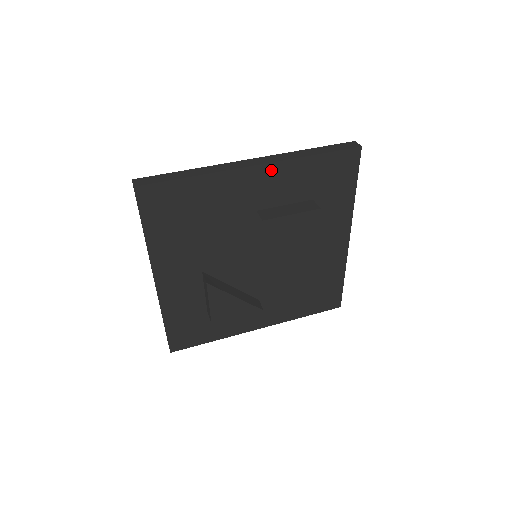
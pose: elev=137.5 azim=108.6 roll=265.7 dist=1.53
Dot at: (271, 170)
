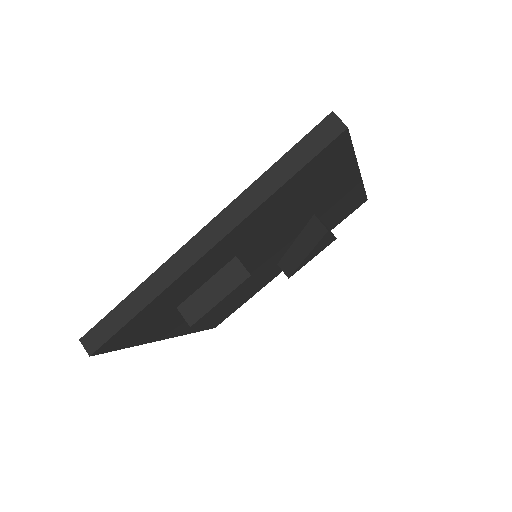
Dot at: (354, 185)
